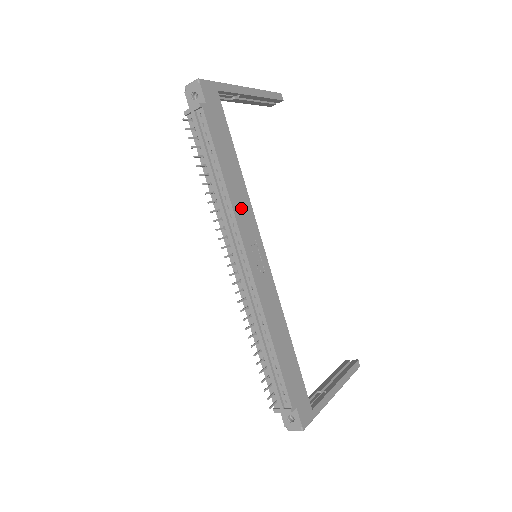
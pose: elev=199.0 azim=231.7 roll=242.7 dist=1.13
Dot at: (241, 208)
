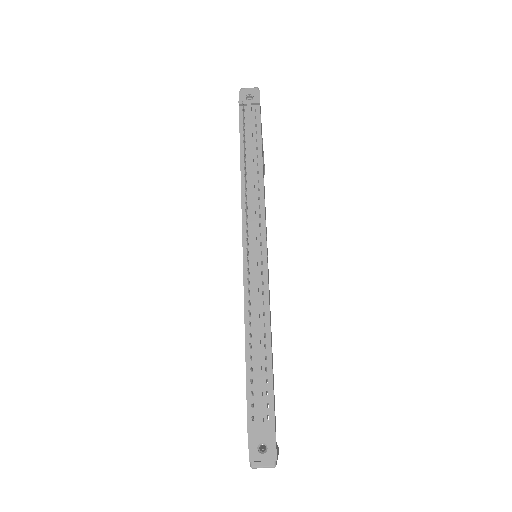
Dot at: occluded
